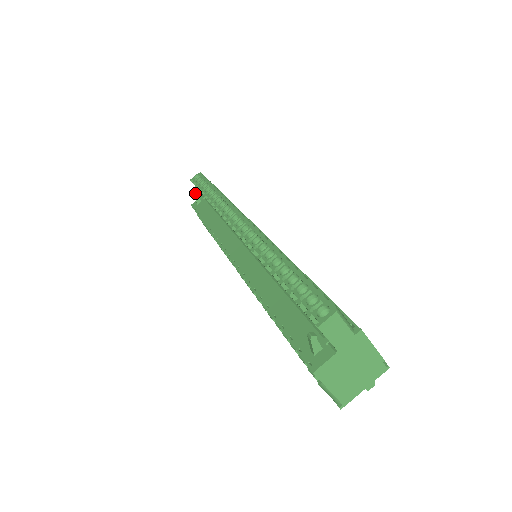
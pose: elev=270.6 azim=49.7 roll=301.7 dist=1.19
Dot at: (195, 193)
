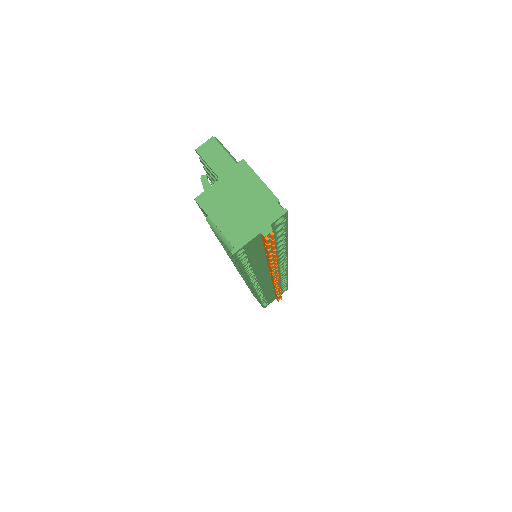
Dot at: occluded
